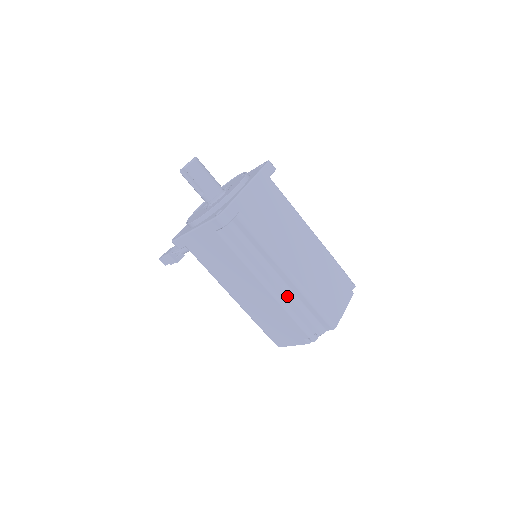
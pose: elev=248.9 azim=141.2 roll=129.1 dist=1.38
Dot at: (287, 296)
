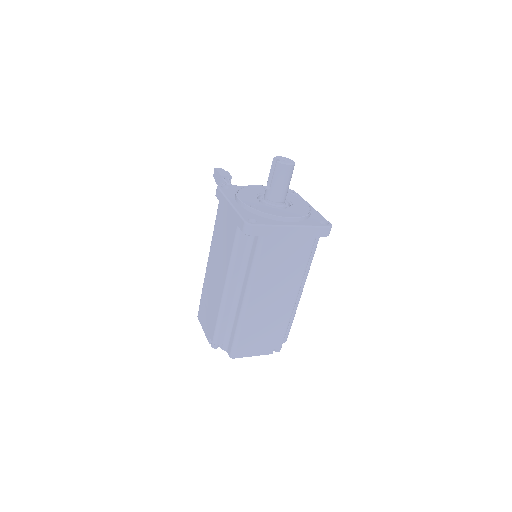
Dot at: (230, 308)
